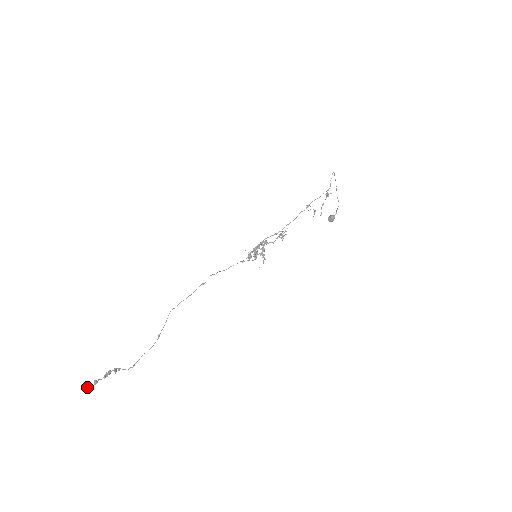
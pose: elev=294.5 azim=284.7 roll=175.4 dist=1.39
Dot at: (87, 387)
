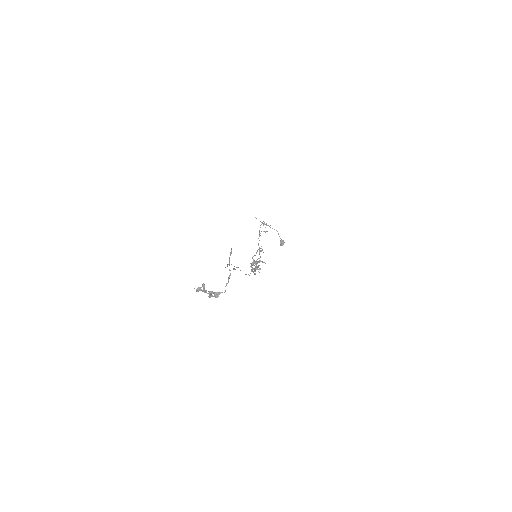
Dot at: (198, 290)
